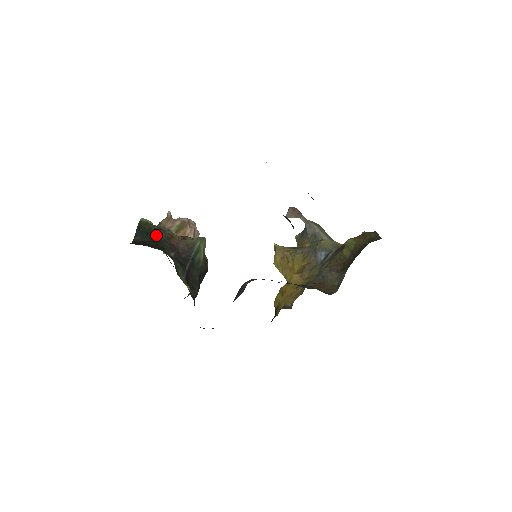
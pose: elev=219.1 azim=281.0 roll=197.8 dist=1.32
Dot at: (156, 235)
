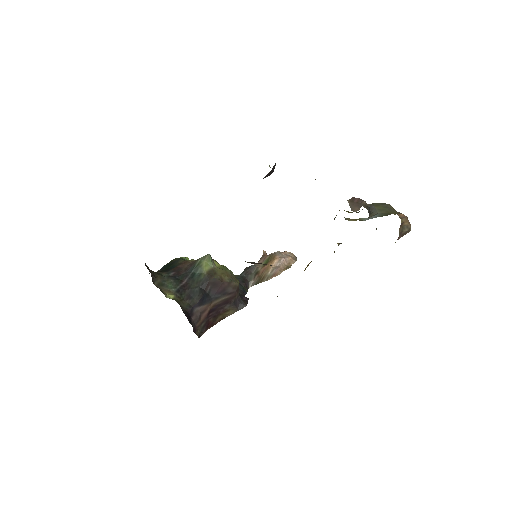
Dot at: (173, 264)
